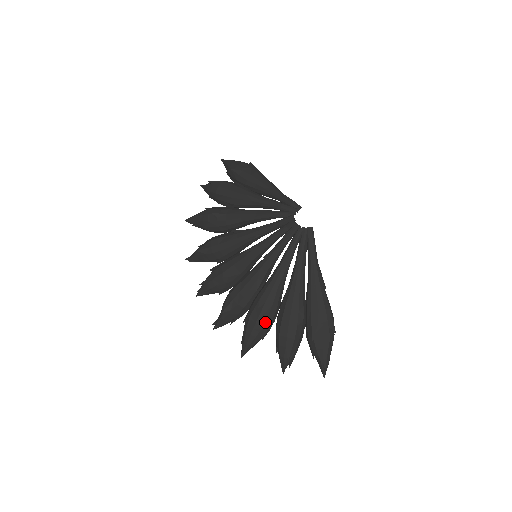
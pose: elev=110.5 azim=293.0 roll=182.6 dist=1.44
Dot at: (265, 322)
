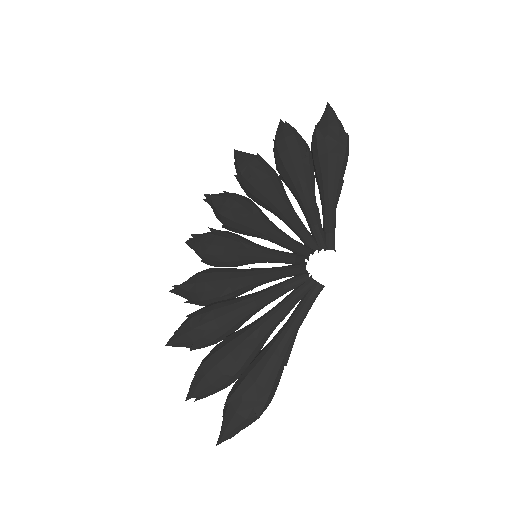
Dot at: (200, 338)
